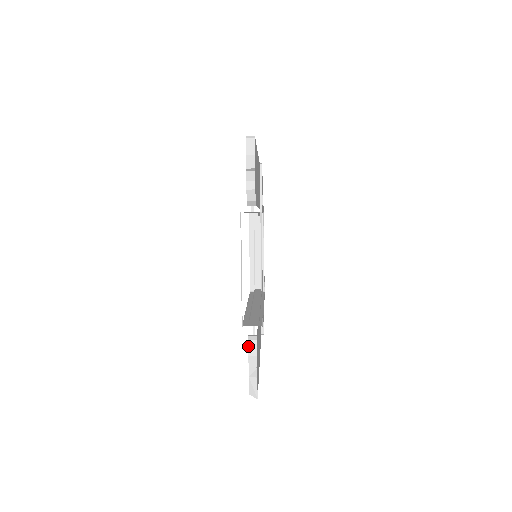
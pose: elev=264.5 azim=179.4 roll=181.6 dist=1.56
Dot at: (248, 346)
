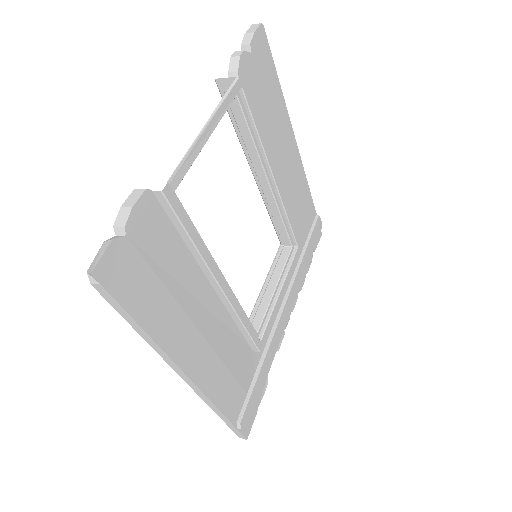
Dot at: (130, 195)
